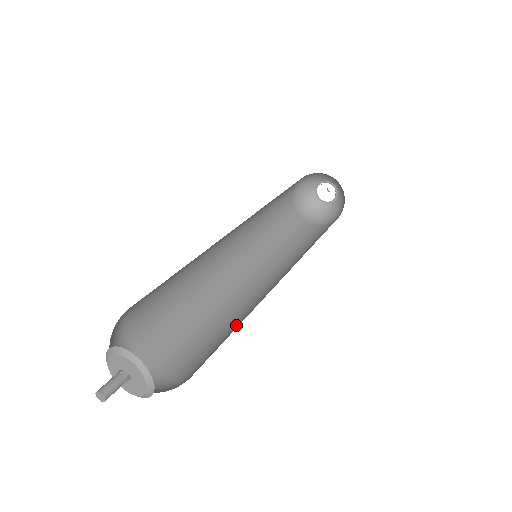
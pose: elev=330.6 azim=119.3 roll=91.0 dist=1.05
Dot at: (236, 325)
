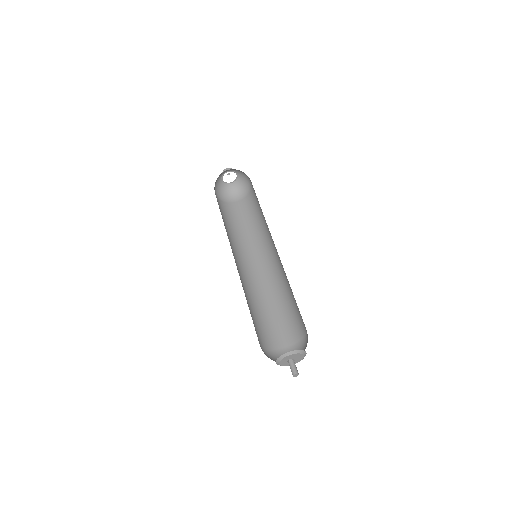
Dot at: (279, 302)
